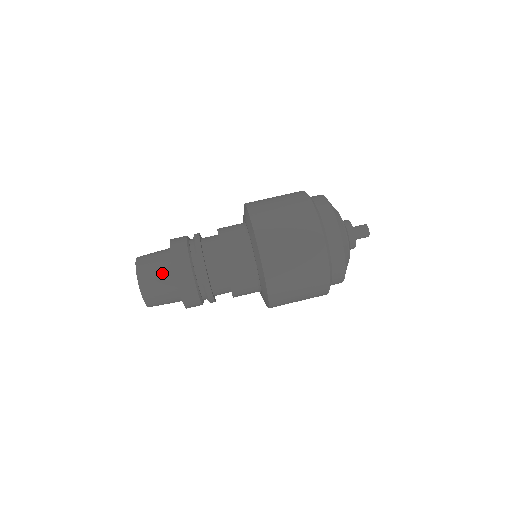
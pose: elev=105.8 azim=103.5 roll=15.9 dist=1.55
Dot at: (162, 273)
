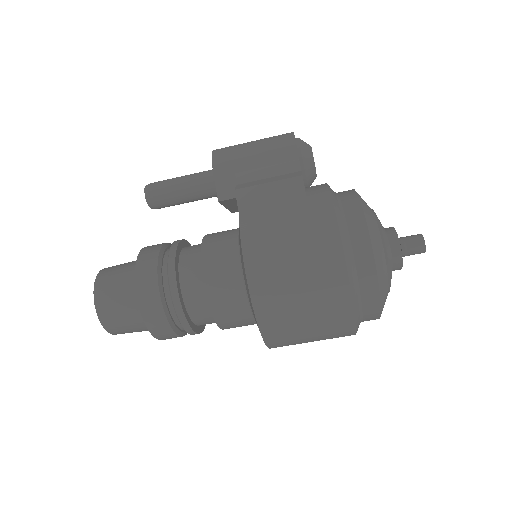
Dot at: occluded
